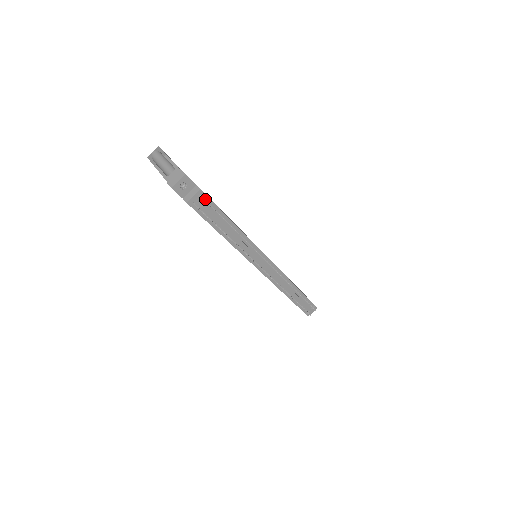
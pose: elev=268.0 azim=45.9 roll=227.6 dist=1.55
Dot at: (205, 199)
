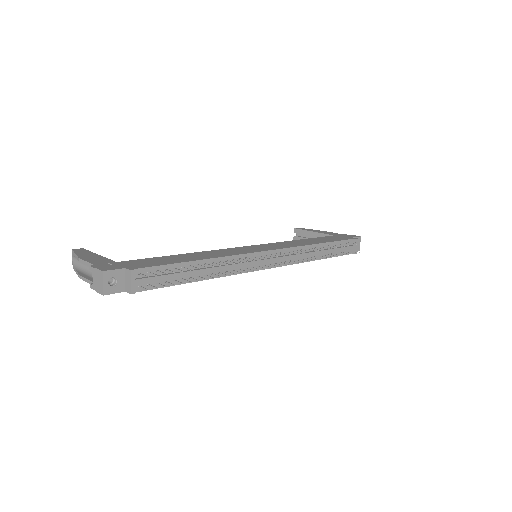
Dot at: (146, 272)
